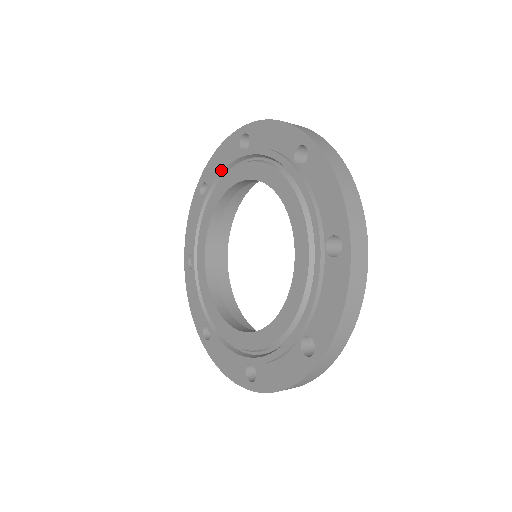
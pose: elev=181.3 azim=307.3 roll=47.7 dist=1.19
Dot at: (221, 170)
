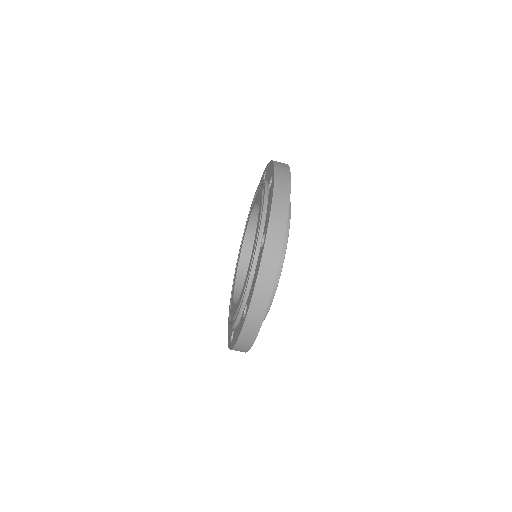
Dot at: (242, 237)
